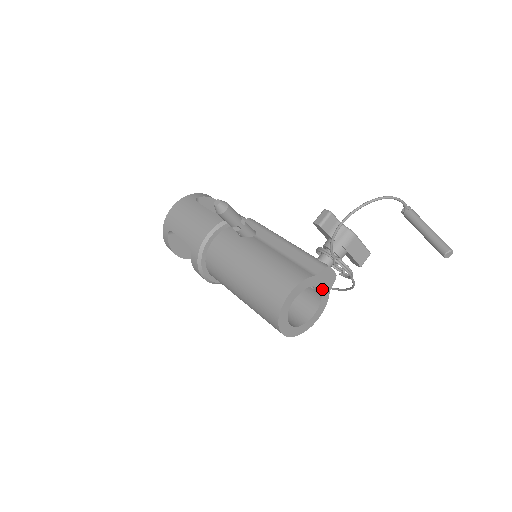
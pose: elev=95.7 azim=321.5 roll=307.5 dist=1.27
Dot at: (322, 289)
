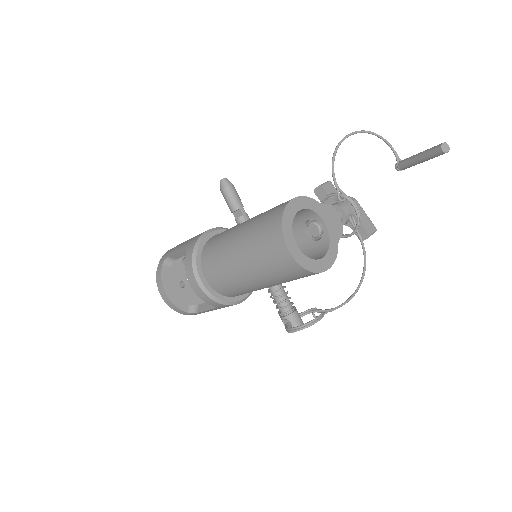
Dot at: (329, 230)
